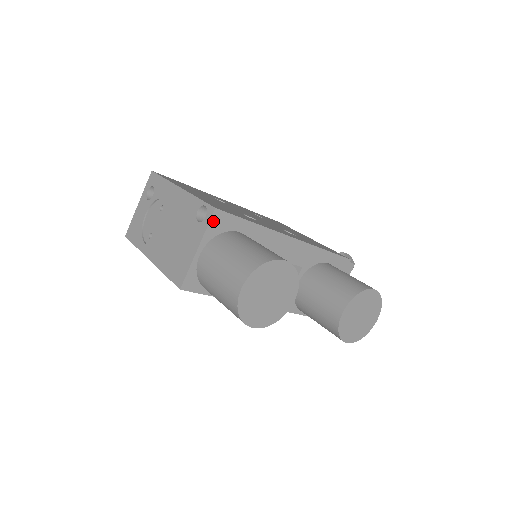
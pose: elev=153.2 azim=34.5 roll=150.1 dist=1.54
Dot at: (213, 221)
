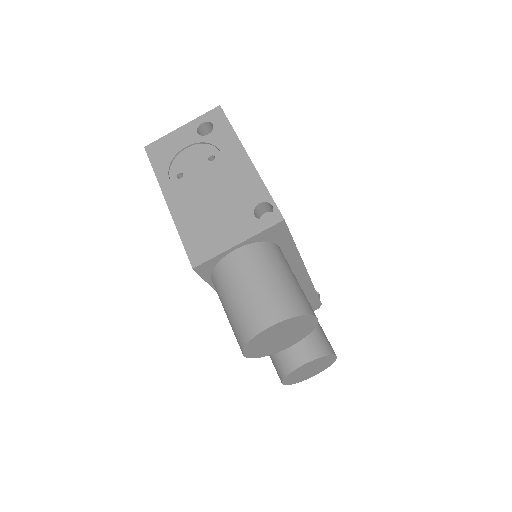
Dot at: (272, 229)
